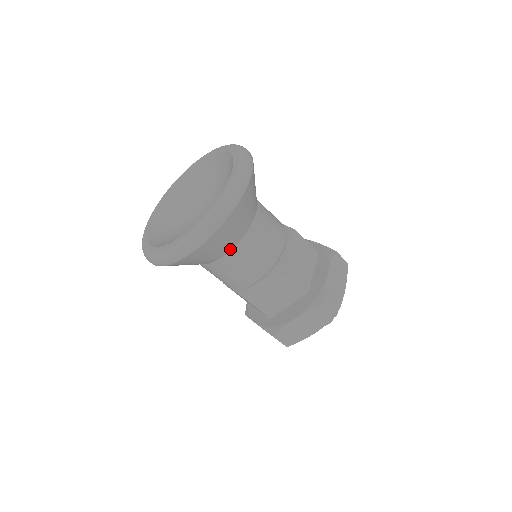
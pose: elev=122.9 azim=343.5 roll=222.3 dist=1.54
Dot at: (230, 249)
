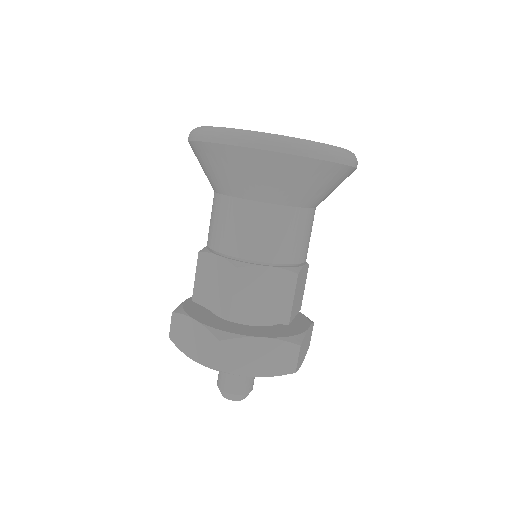
Dot at: occluded
